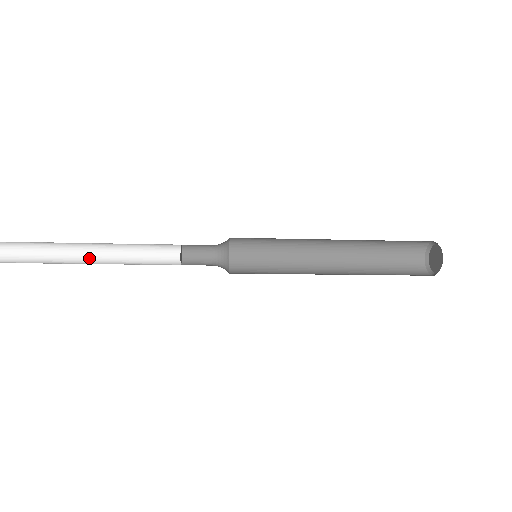
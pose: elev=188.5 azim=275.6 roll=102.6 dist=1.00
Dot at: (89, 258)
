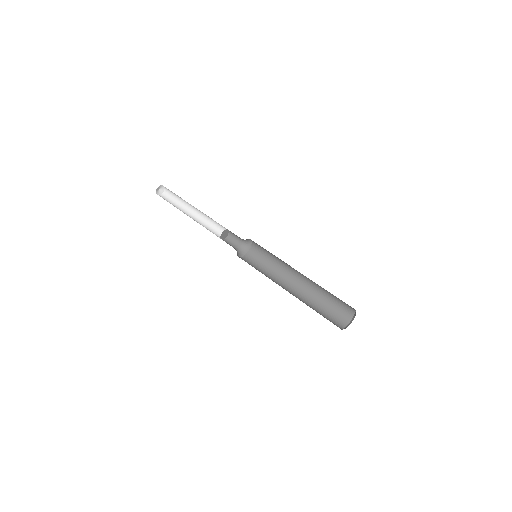
Dot at: (194, 207)
